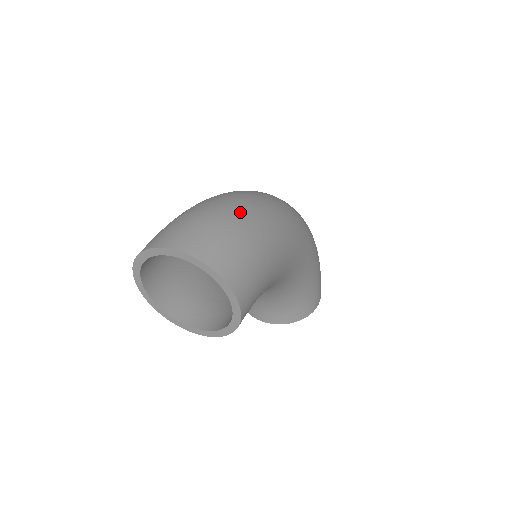
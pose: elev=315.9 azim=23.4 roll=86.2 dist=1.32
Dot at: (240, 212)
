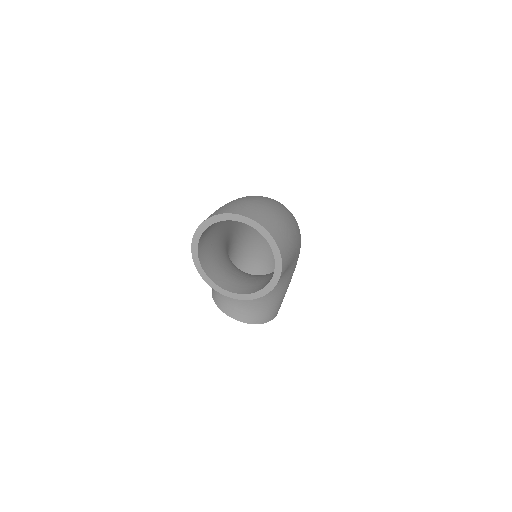
Dot at: (283, 210)
